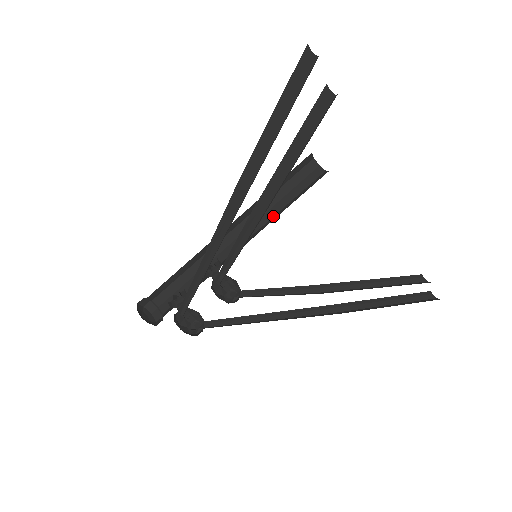
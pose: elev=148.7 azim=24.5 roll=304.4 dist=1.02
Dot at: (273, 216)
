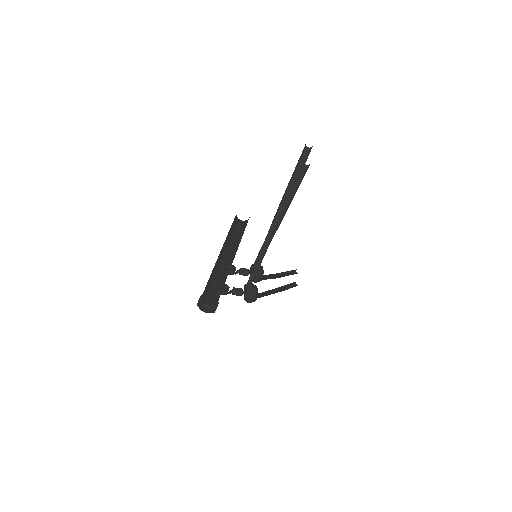
Dot at: (234, 244)
